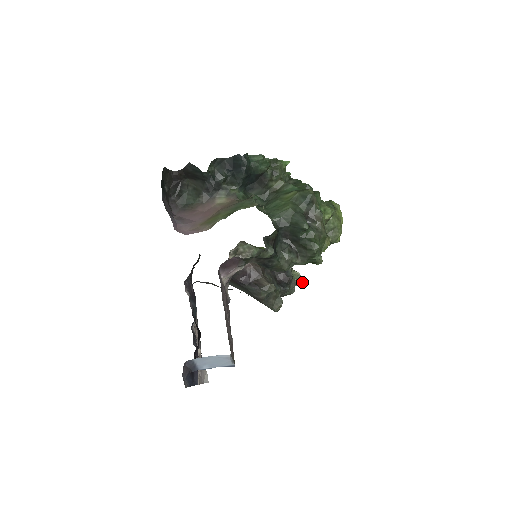
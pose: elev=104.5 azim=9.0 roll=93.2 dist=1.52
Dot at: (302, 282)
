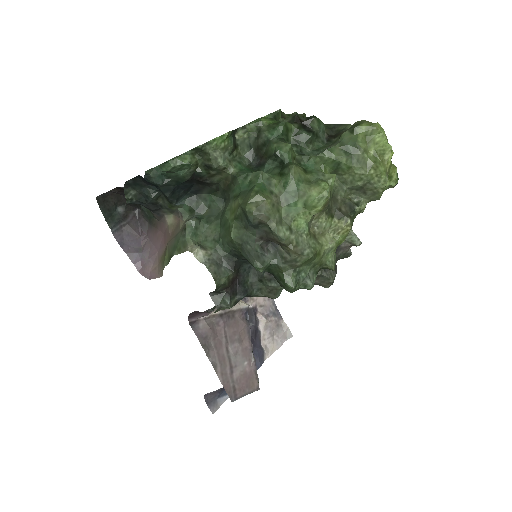
Dot at: (357, 244)
